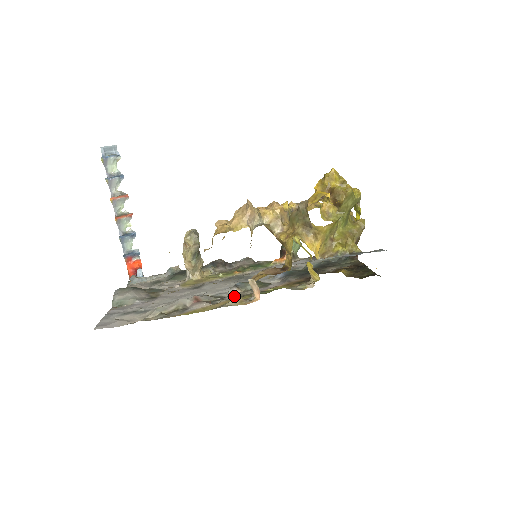
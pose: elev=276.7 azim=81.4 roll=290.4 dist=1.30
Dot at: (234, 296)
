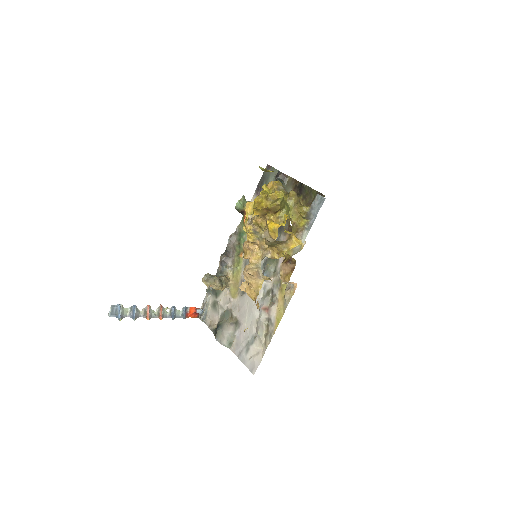
Dot at: (276, 286)
